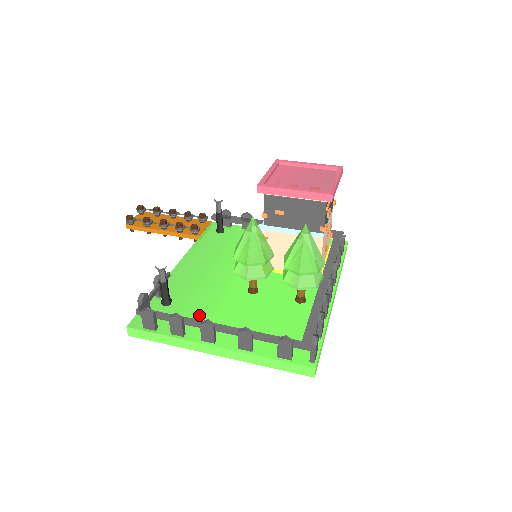
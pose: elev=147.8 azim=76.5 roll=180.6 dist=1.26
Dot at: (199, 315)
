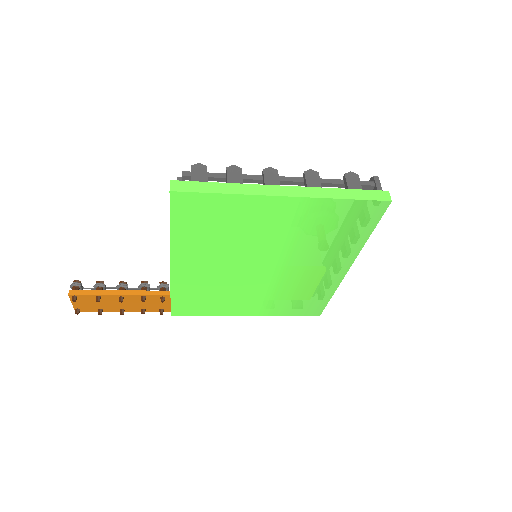
Dot at: occluded
